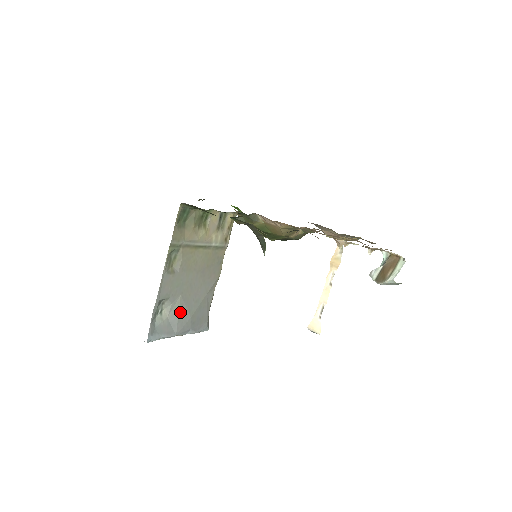
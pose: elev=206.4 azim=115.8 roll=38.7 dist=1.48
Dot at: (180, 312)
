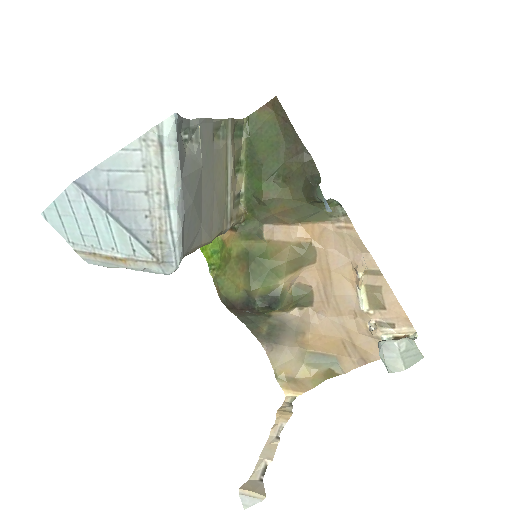
Dot at: (194, 175)
